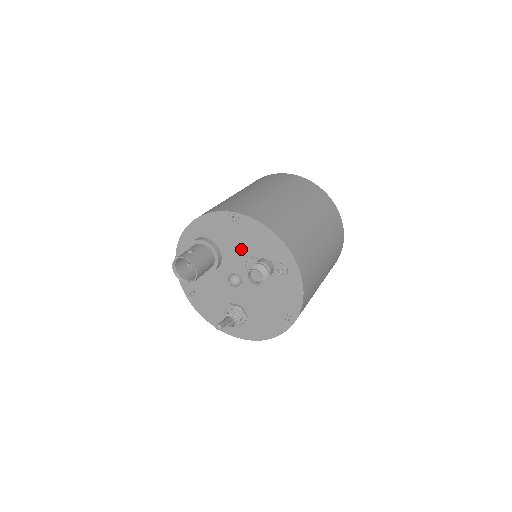
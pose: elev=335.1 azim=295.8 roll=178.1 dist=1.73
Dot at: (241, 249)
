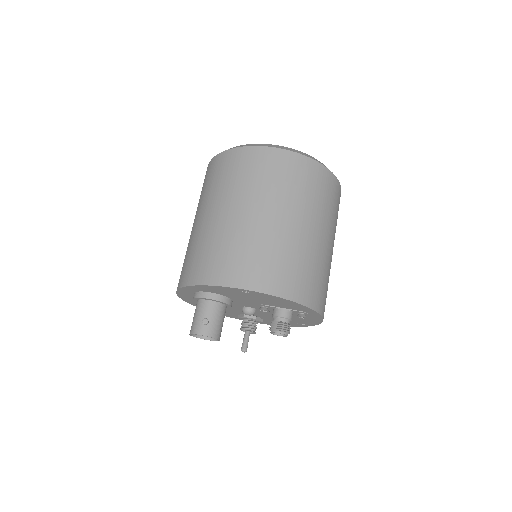
Dot at: (256, 302)
